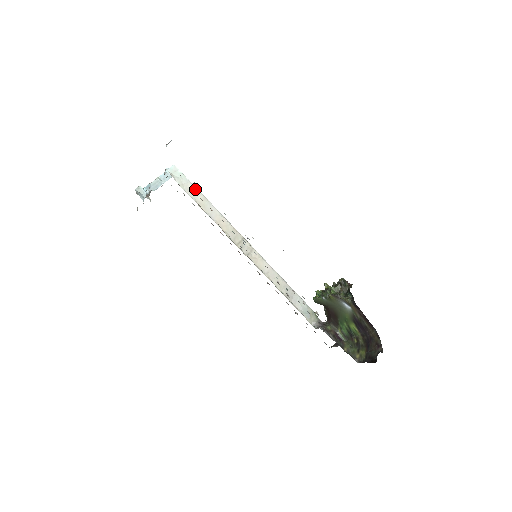
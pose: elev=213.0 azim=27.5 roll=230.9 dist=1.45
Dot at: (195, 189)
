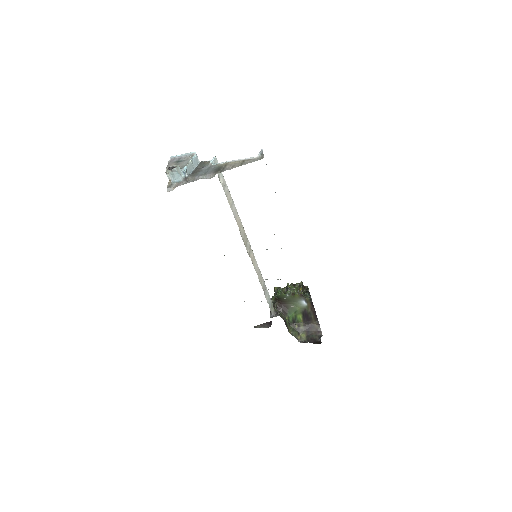
Dot at: (226, 186)
